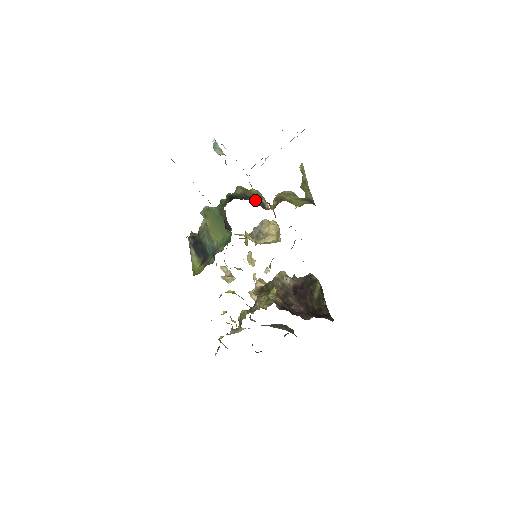
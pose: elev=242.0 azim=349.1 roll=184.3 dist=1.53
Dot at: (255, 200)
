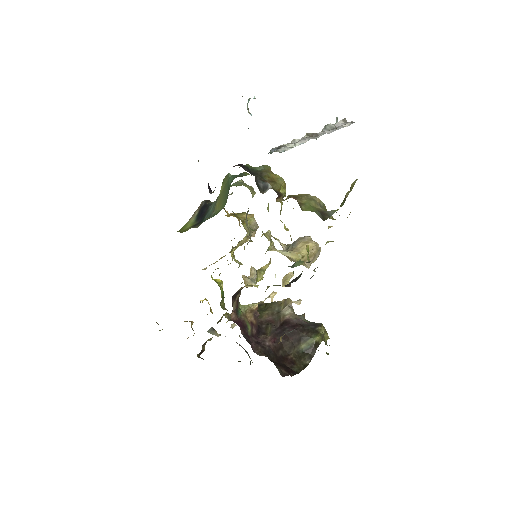
Dot at: (260, 179)
